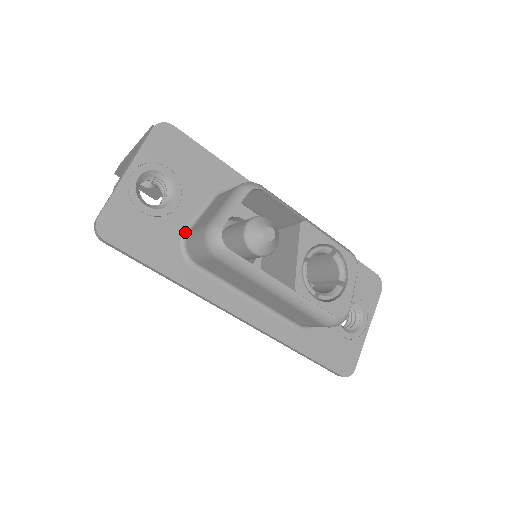
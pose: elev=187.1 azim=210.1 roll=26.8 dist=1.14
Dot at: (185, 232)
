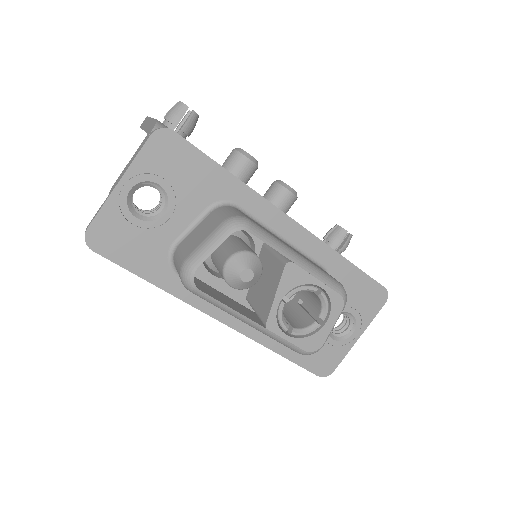
Dot at: (175, 244)
